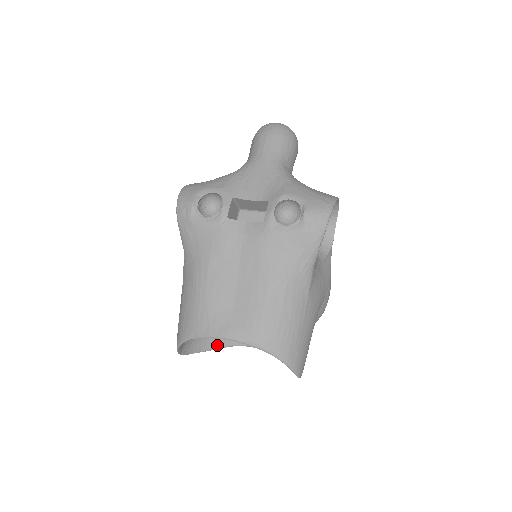
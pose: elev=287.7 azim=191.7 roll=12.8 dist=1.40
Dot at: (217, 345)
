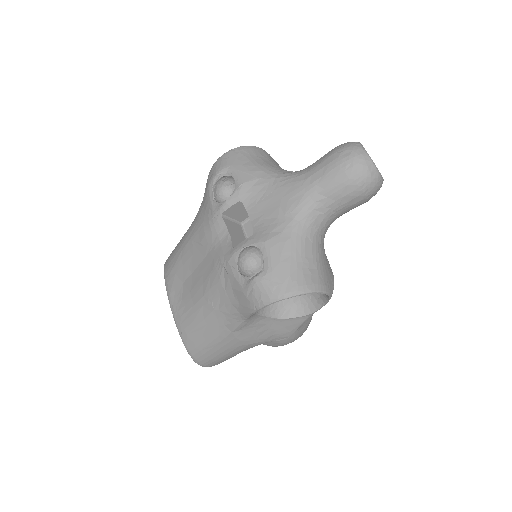
Dot at: occluded
